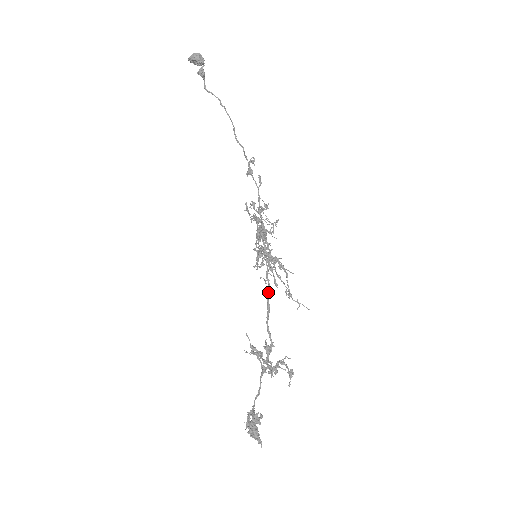
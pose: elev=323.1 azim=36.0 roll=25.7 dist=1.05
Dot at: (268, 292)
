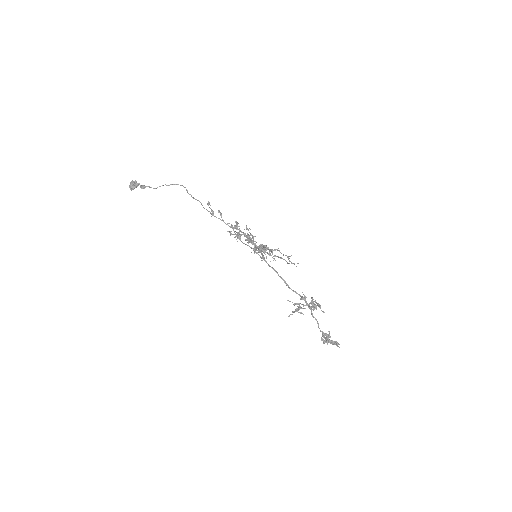
Dot at: (276, 272)
